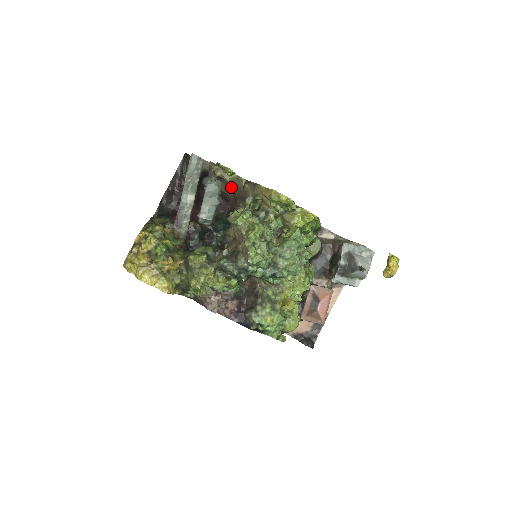
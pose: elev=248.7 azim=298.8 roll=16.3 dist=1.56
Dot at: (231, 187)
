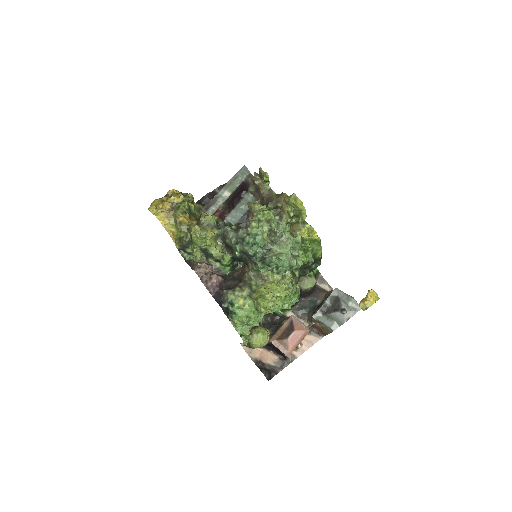
Dot at: (262, 197)
